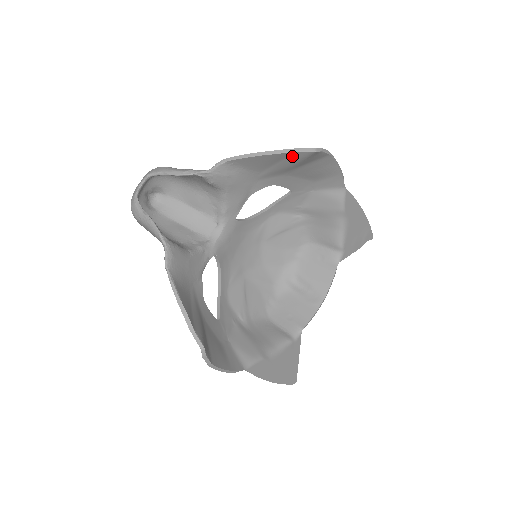
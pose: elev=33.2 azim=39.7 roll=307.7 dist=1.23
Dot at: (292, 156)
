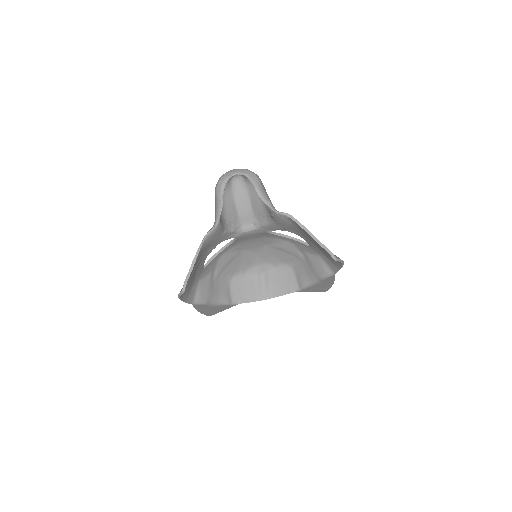
Dot at: (323, 248)
